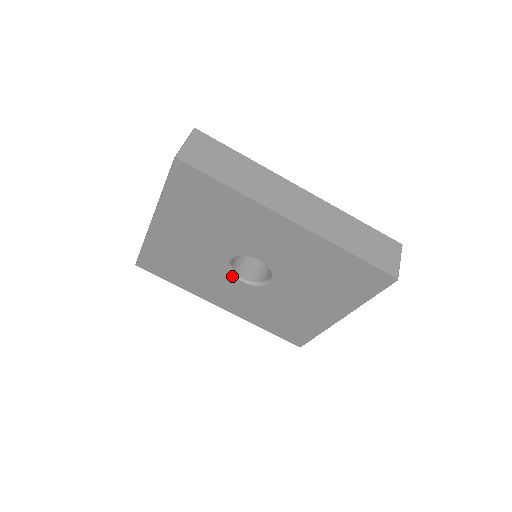
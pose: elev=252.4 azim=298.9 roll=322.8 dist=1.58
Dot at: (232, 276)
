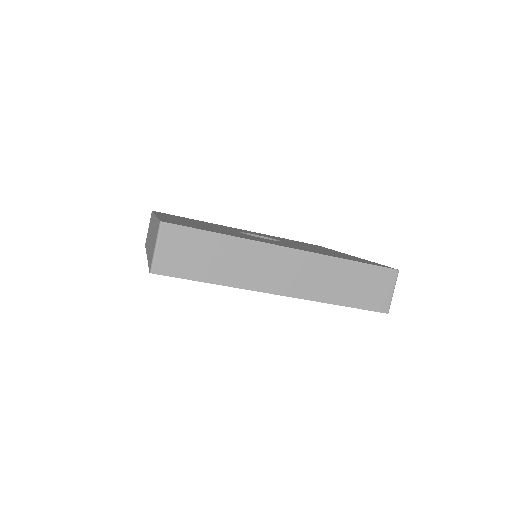
Dot at: occluded
